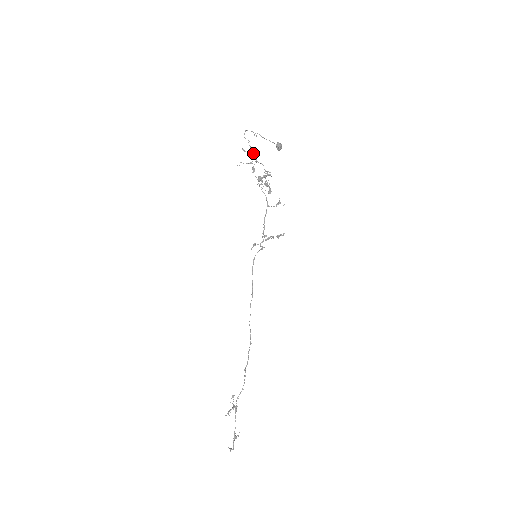
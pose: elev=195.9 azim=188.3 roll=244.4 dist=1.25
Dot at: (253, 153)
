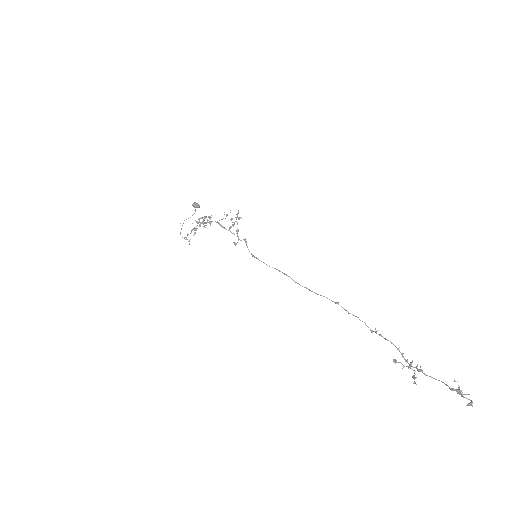
Dot at: (191, 230)
